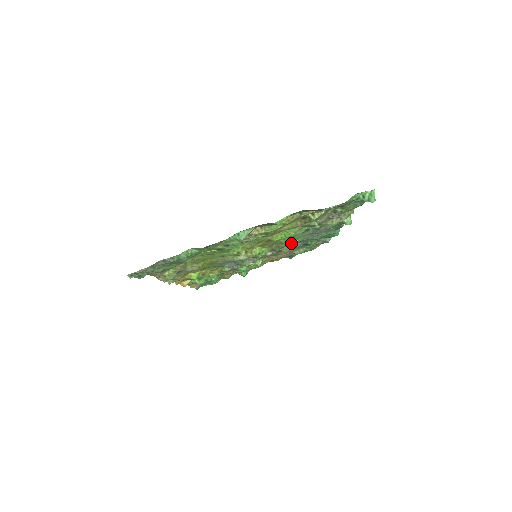
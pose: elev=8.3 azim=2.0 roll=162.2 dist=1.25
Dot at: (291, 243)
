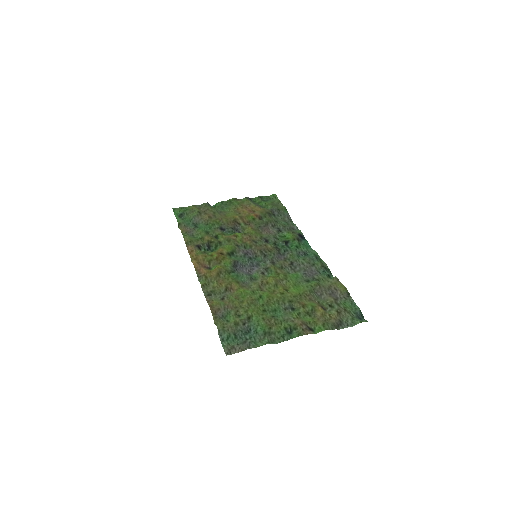
Dot at: (291, 274)
